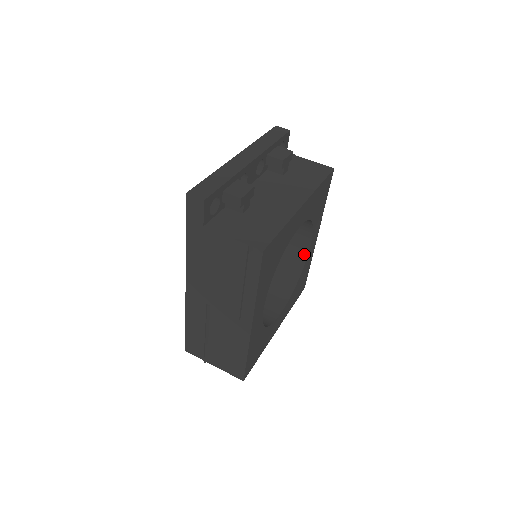
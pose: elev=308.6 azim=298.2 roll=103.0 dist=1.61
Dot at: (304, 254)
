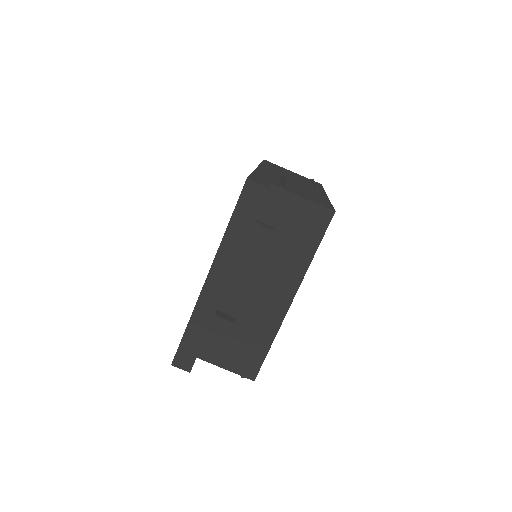
Dot at: occluded
